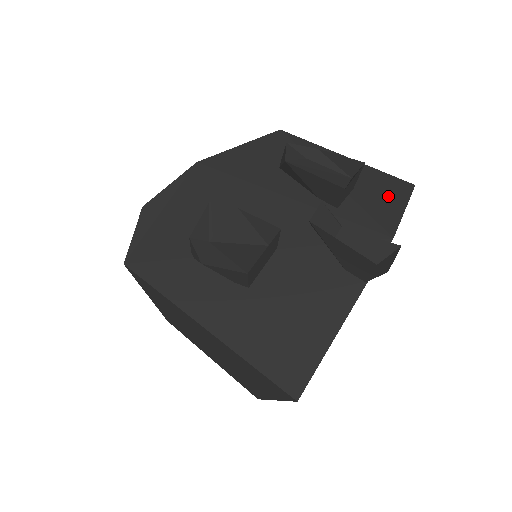
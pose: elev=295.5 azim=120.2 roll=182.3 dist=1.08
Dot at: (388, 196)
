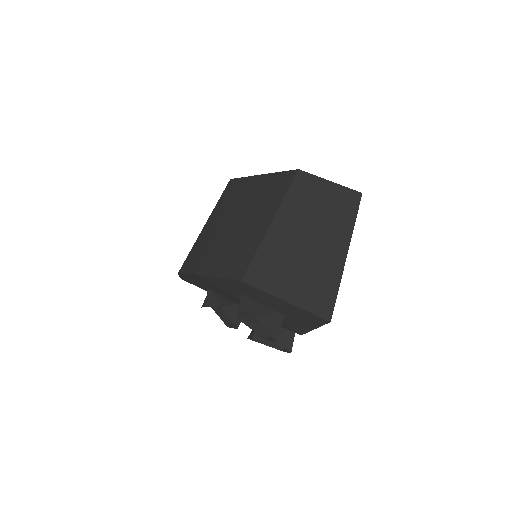
Dot at: (307, 323)
